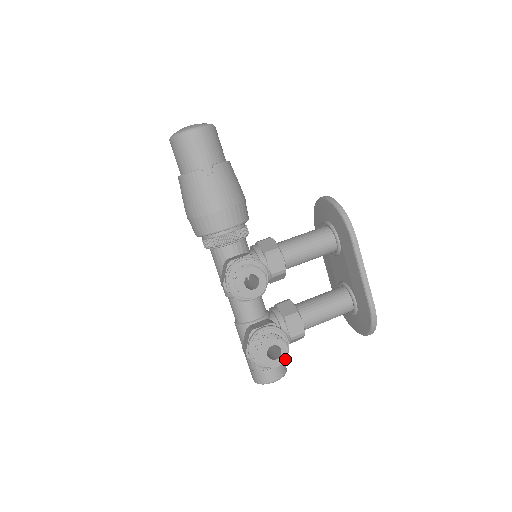
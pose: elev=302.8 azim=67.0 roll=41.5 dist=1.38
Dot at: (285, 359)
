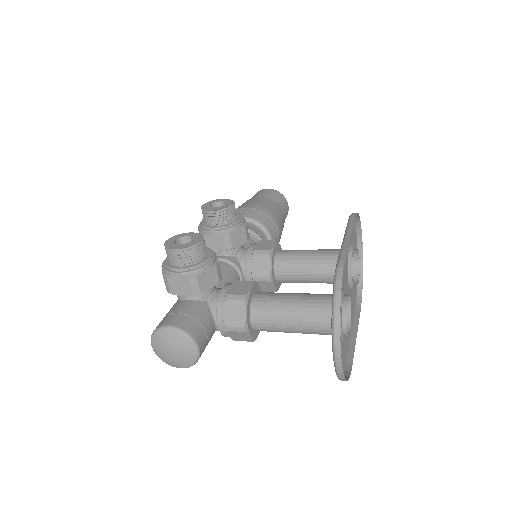
Dot at: (188, 247)
